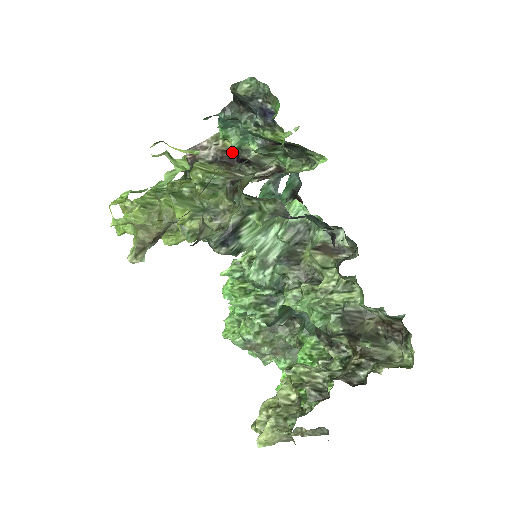
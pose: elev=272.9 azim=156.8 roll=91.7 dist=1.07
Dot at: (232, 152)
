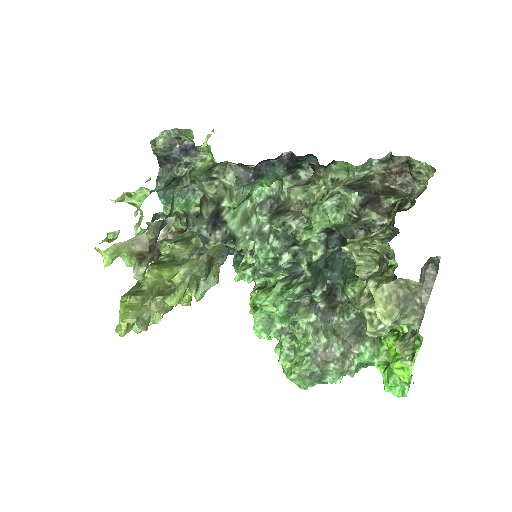
Dot at: occluded
